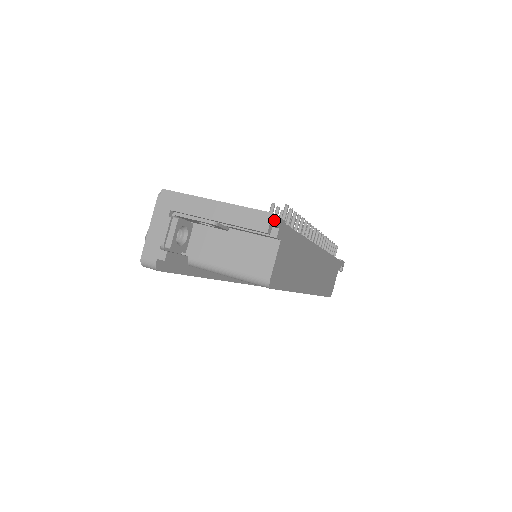
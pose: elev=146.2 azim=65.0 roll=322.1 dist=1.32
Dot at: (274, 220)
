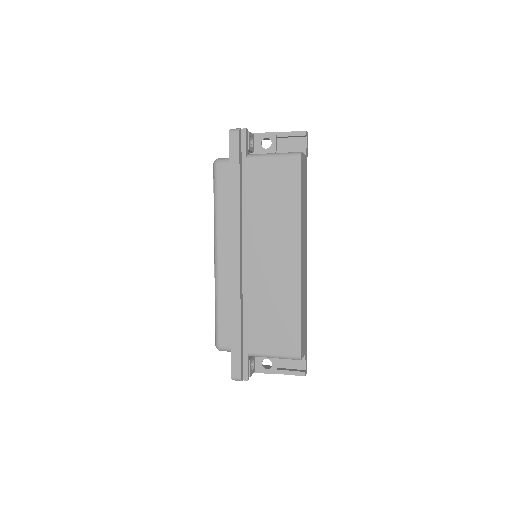
Dot at: (307, 138)
